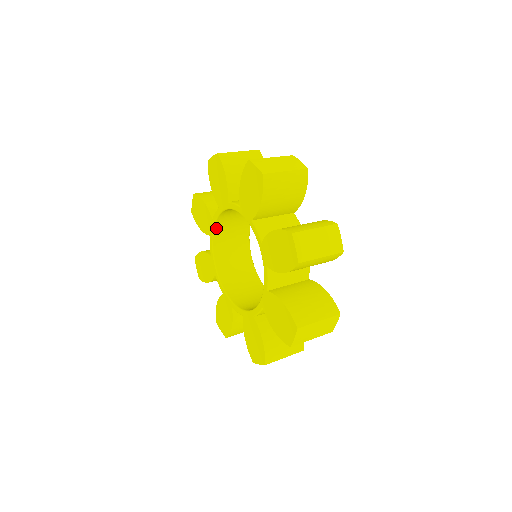
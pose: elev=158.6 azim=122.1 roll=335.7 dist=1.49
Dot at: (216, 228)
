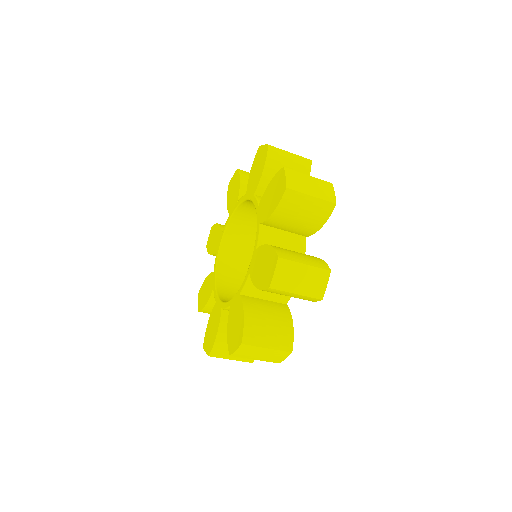
Dot at: (224, 241)
